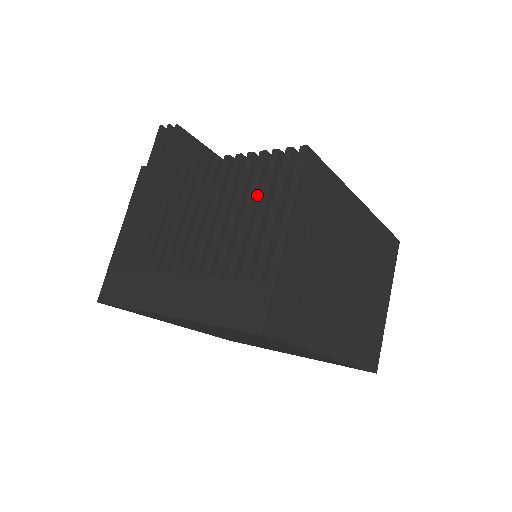
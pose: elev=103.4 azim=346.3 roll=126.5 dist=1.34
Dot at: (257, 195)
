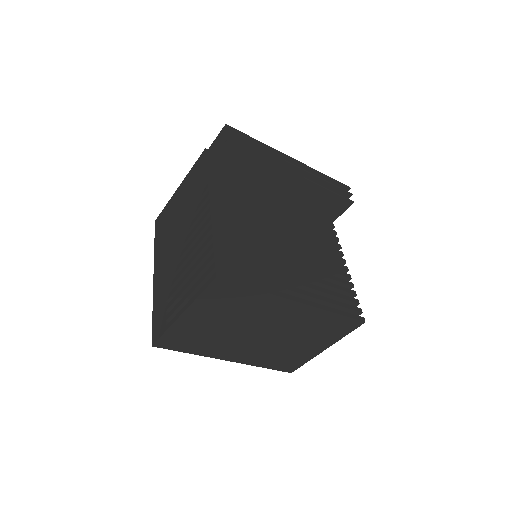
Dot at: (198, 268)
